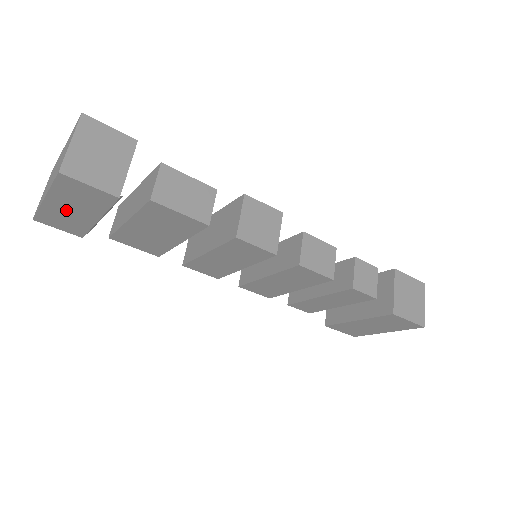
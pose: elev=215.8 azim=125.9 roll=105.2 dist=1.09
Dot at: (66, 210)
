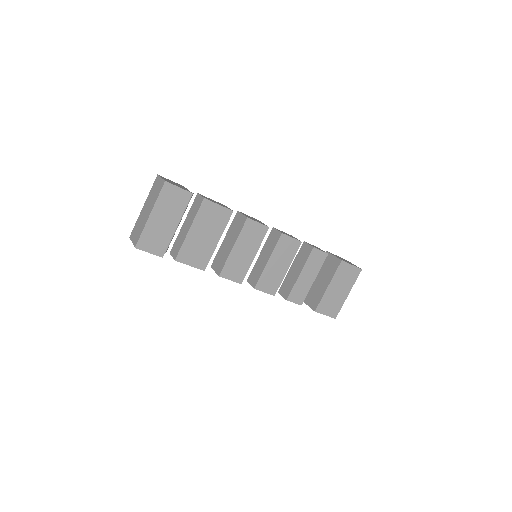
Dot at: (160, 223)
